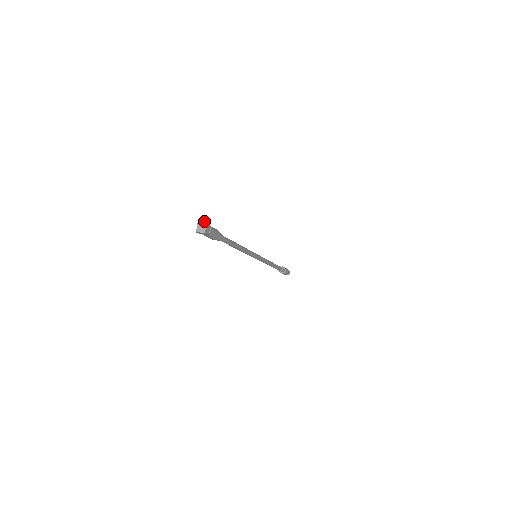
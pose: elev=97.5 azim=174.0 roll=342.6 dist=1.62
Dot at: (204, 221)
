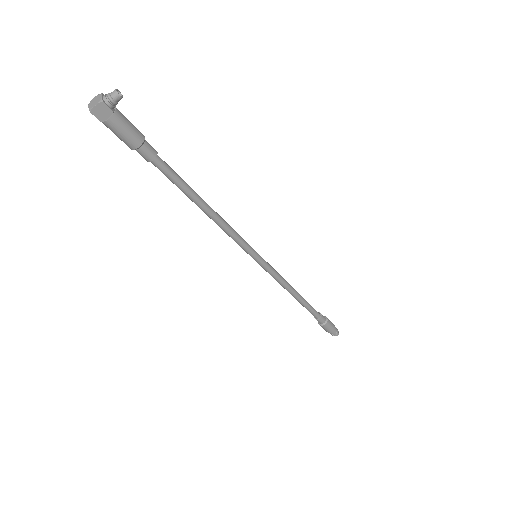
Dot at: (106, 97)
